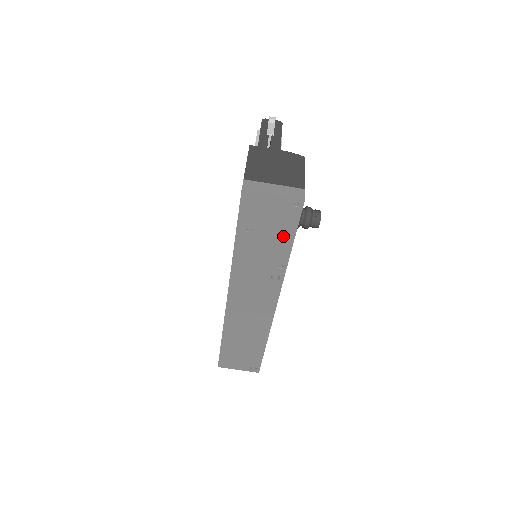
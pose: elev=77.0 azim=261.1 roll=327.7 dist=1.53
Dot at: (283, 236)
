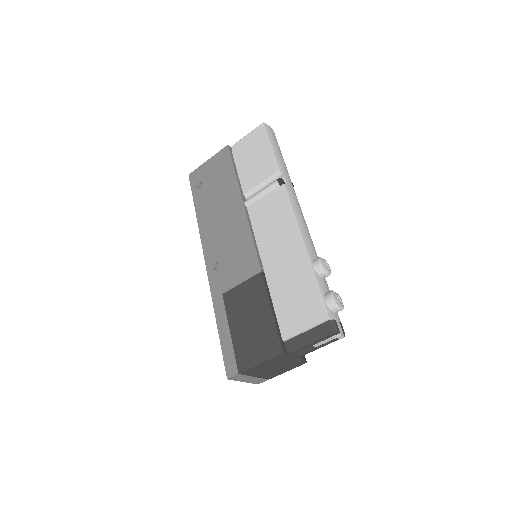
Dot at: occluded
